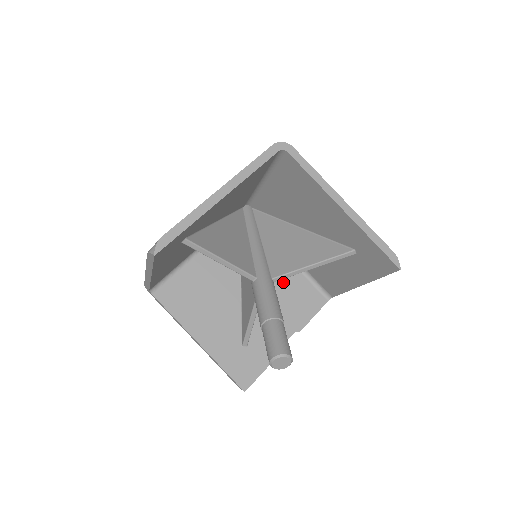
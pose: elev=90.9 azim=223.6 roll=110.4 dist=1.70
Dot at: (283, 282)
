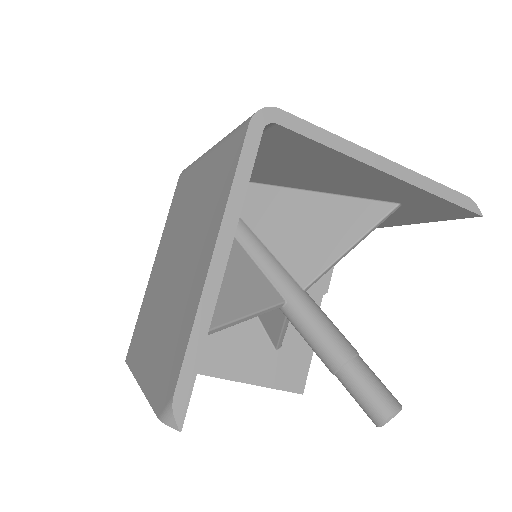
Dot at: occluded
